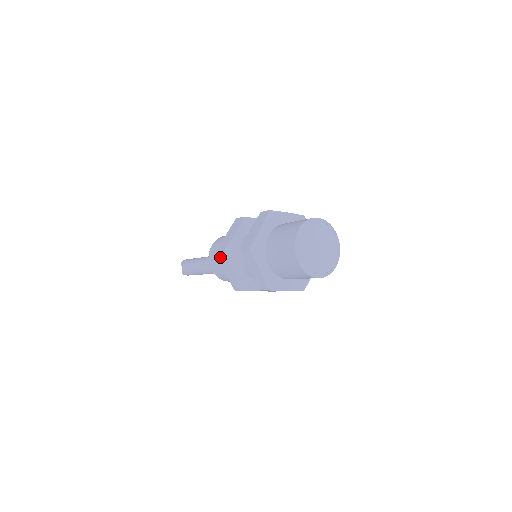
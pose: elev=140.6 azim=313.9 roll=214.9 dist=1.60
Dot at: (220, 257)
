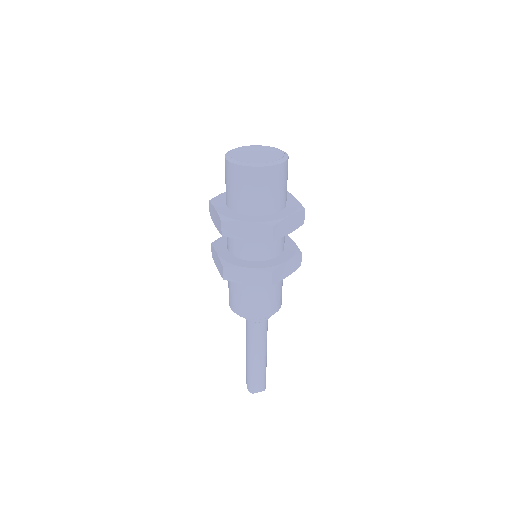
Dot at: (213, 256)
